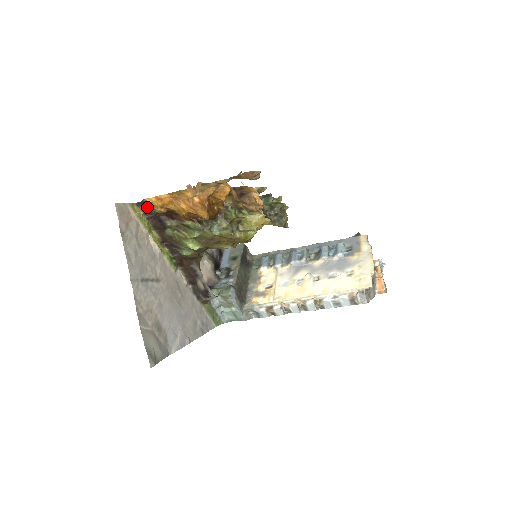
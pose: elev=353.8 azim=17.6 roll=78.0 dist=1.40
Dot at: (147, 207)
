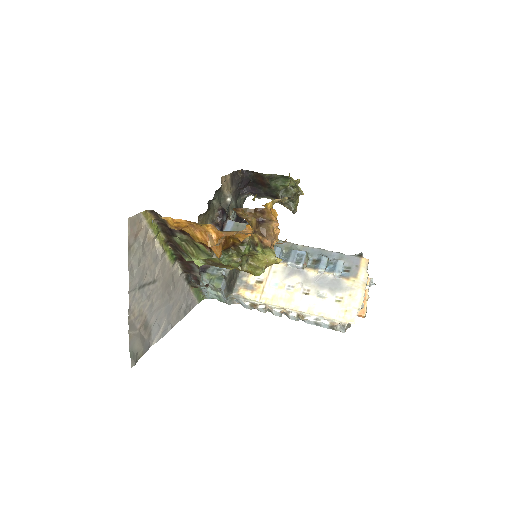
Dot at: occluded
